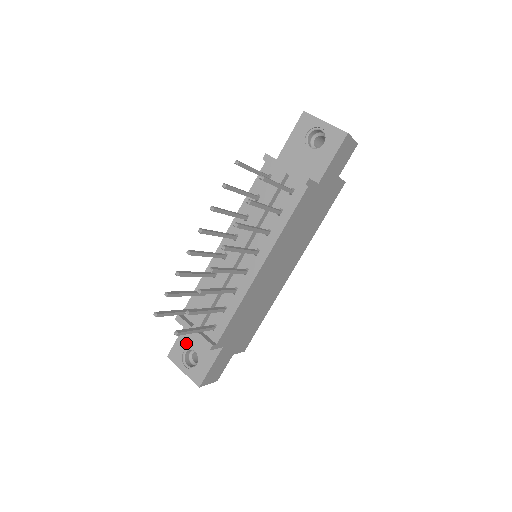
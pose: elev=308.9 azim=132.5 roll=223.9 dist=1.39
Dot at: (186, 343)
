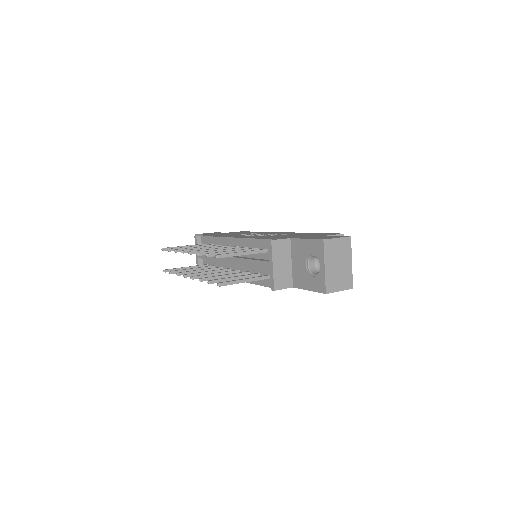
Dot at: occluded
